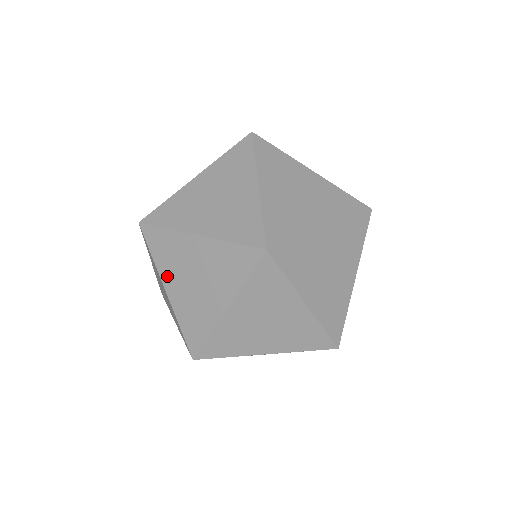
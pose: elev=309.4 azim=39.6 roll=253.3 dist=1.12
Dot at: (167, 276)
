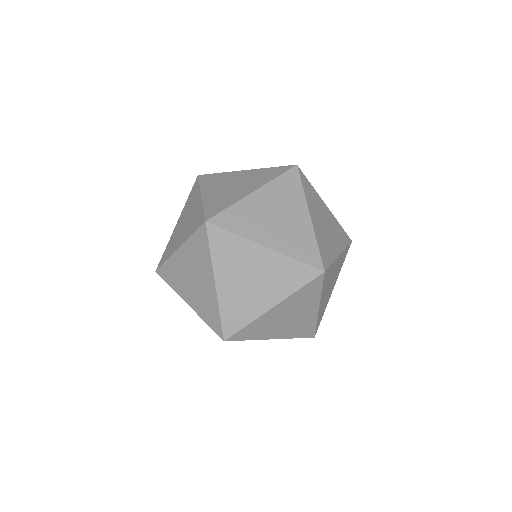
Dot at: (182, 293)
